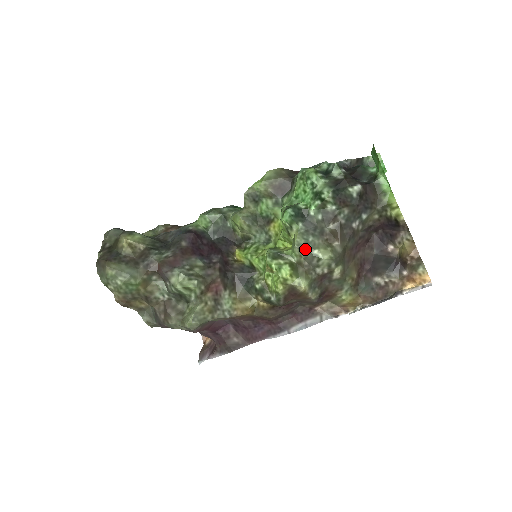
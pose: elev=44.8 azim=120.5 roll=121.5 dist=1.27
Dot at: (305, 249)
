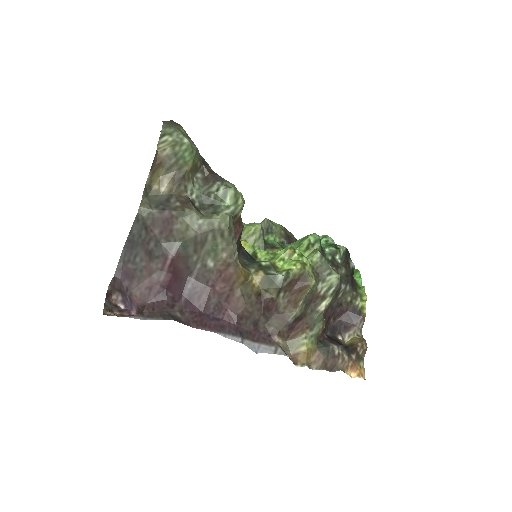
Dot at: (324, 259)
